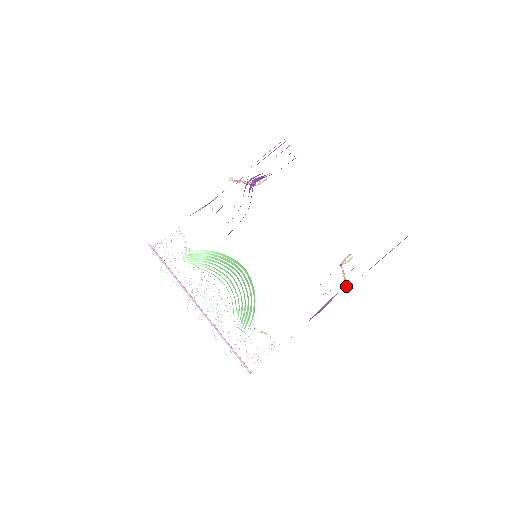
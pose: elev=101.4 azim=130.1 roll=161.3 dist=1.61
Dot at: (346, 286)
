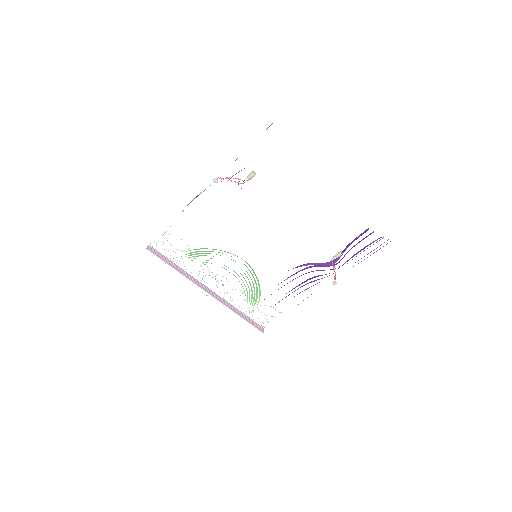
Dot at: (335, 277)
